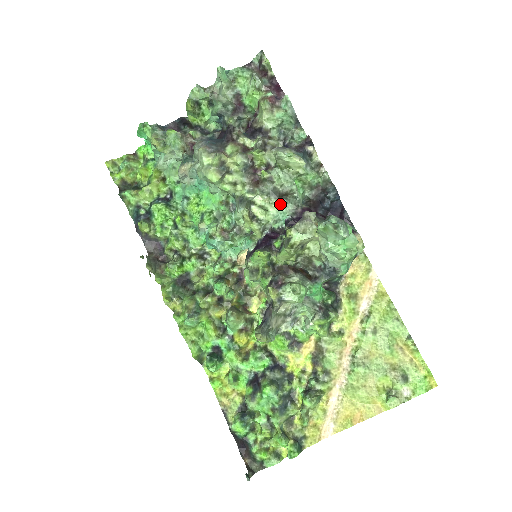
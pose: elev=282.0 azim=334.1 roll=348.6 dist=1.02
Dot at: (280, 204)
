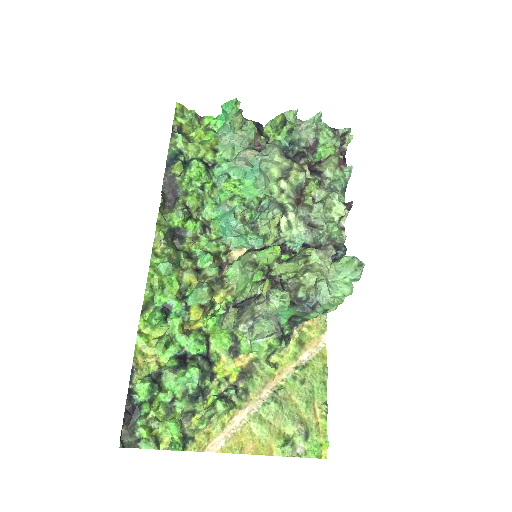
Dot at: (304, 231)
